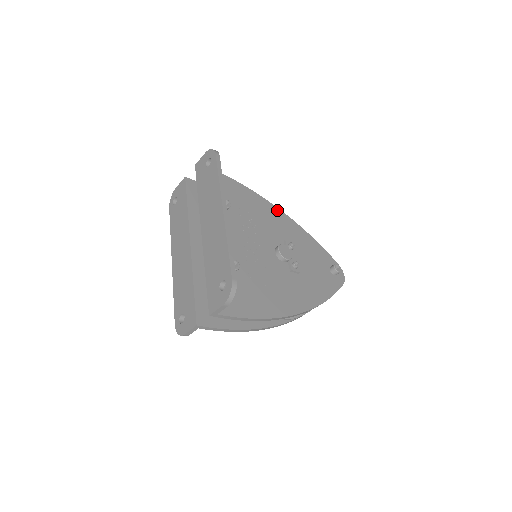
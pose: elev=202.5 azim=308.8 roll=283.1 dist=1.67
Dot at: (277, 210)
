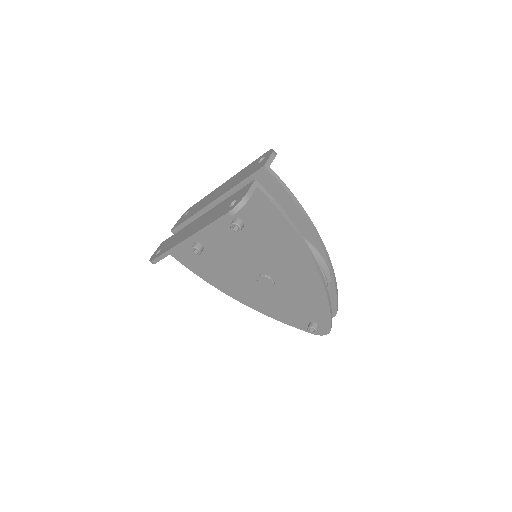
Dot at: occluded
